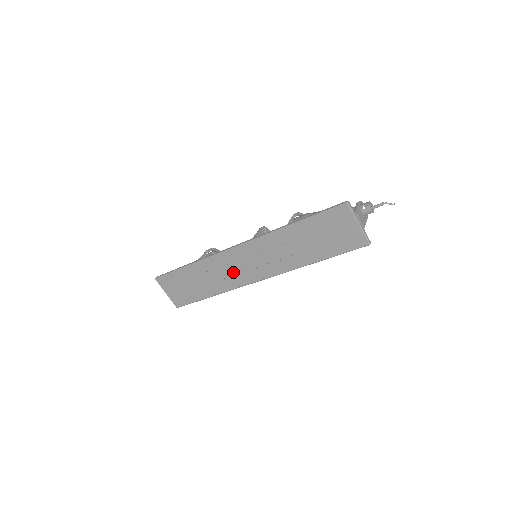
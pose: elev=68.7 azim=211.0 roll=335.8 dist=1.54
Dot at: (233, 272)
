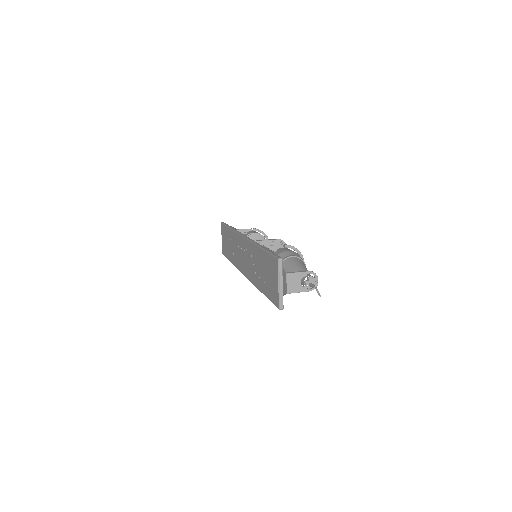
Dot at: (239, 255)
